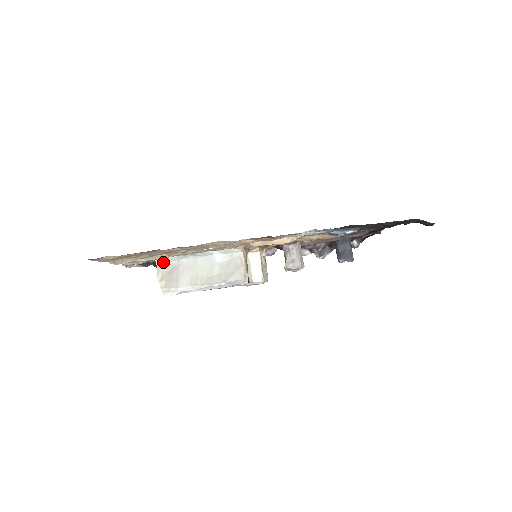
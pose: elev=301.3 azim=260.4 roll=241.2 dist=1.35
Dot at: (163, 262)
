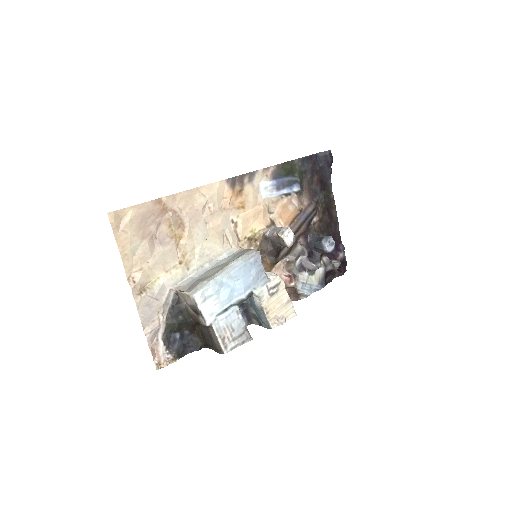
Dot at: (181, 287)
